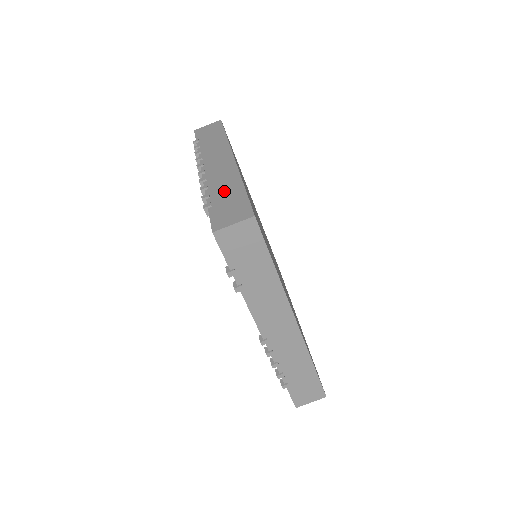
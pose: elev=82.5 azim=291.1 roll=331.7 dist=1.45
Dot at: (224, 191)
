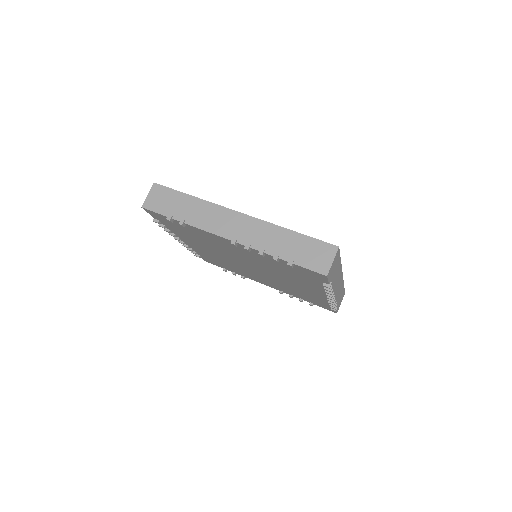
Dot at: occluded
